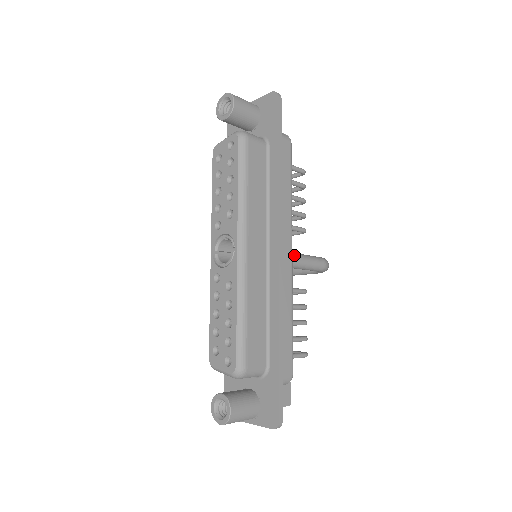
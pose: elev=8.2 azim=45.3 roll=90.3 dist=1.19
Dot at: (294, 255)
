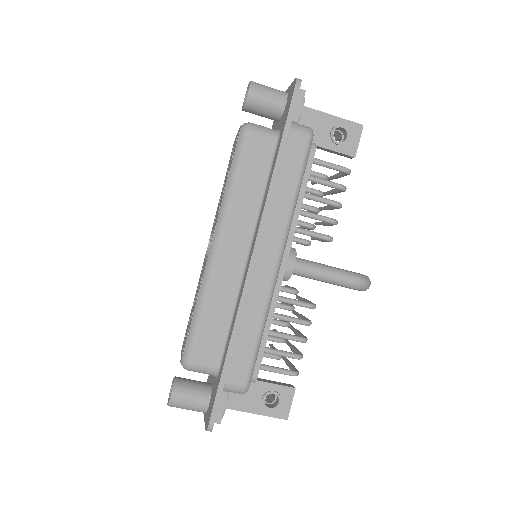
Dot at: (306, 264)
